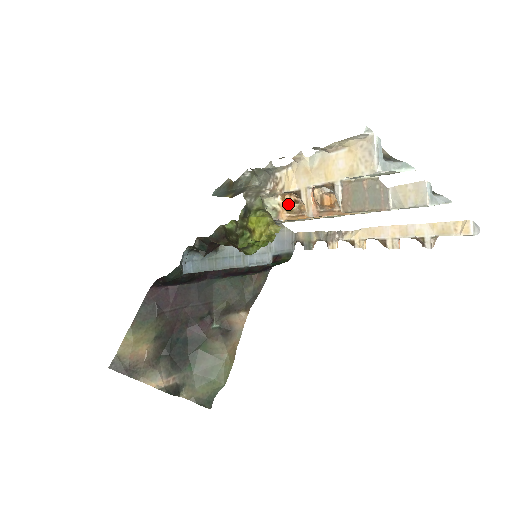
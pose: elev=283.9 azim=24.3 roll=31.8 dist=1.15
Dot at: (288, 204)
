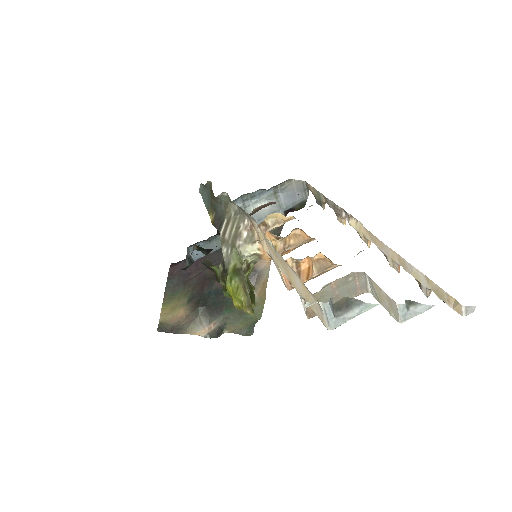
Dot at: (270, 240)
